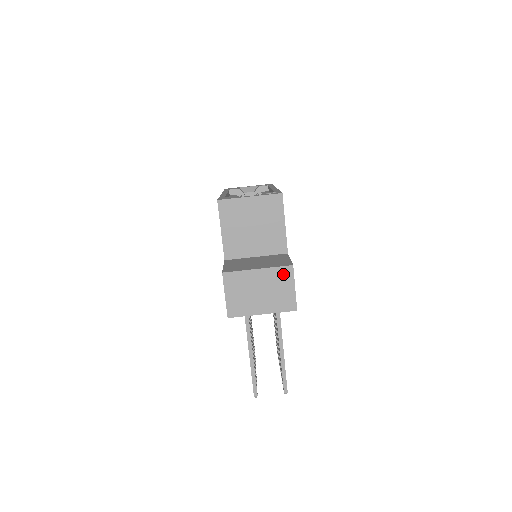
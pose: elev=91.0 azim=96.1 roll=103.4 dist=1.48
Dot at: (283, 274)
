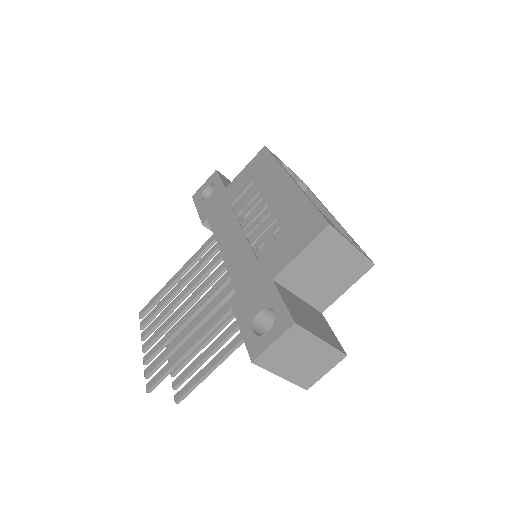
Dot at: (333, 357)
